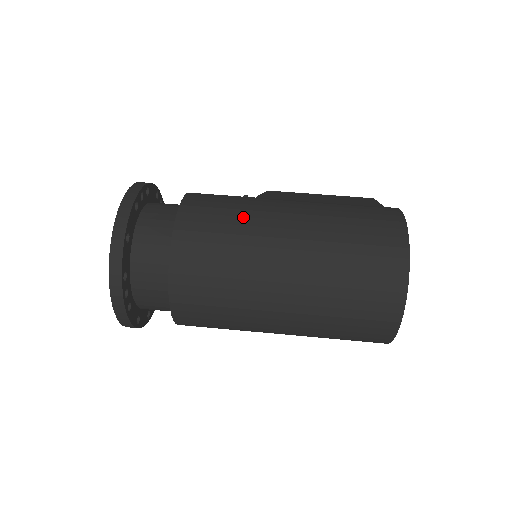
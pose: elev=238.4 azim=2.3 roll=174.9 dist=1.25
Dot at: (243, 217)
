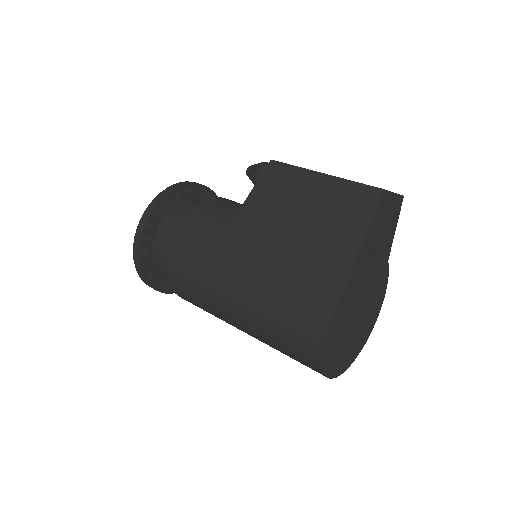
Dot at: (204, 288)
